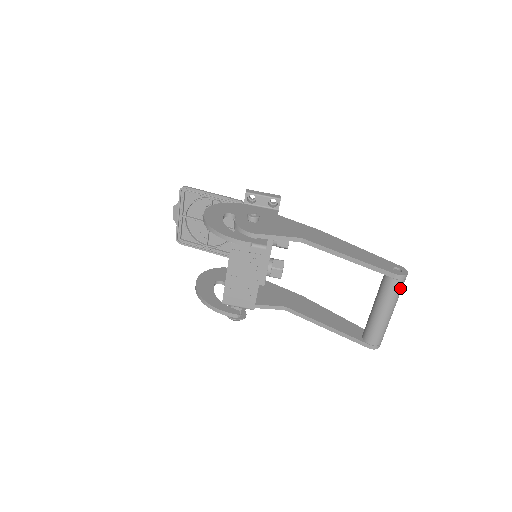
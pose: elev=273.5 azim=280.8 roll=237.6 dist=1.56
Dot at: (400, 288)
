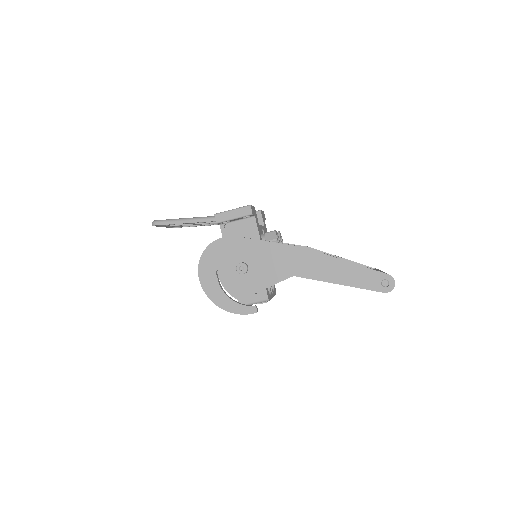
Dot at: occluded
